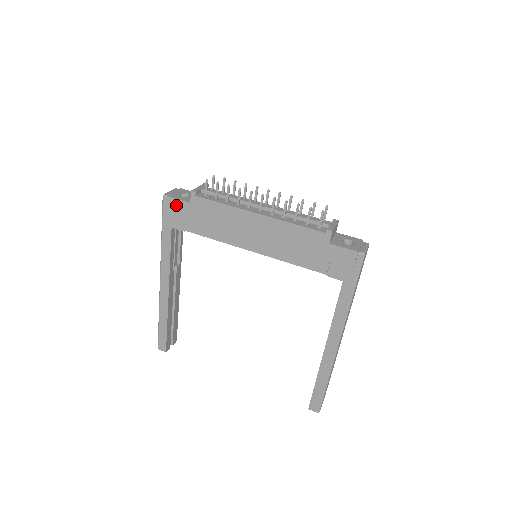
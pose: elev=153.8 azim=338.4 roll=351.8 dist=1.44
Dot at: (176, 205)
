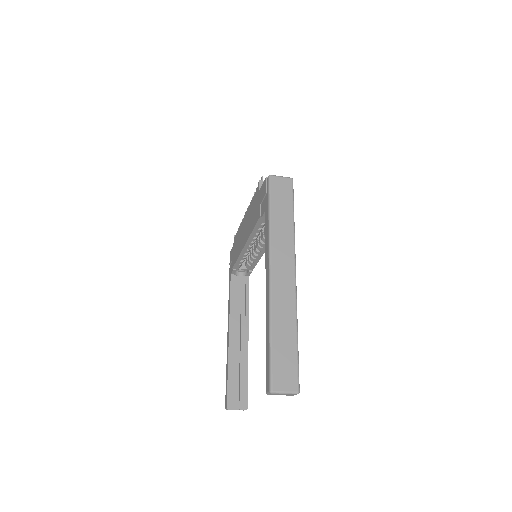
Dot at: (231, 254)
